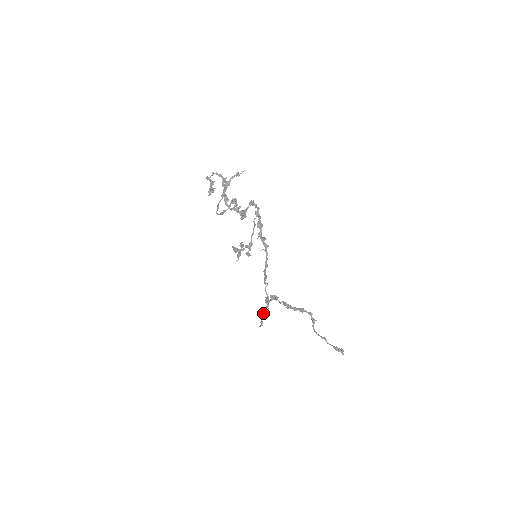
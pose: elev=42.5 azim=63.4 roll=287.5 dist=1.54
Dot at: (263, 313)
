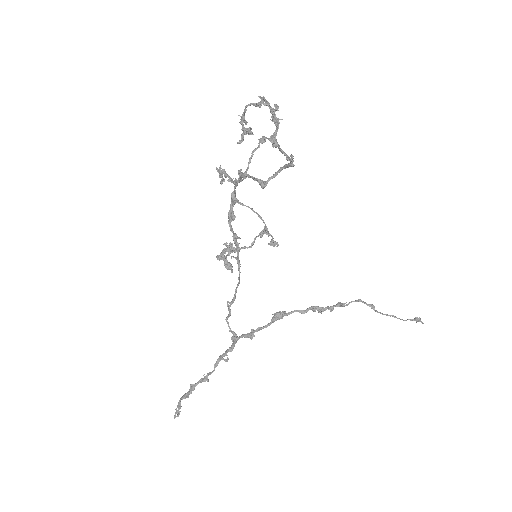
Dot at: (193, 384)
